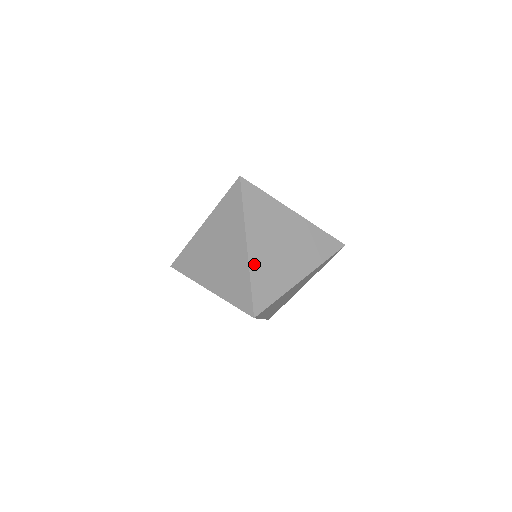
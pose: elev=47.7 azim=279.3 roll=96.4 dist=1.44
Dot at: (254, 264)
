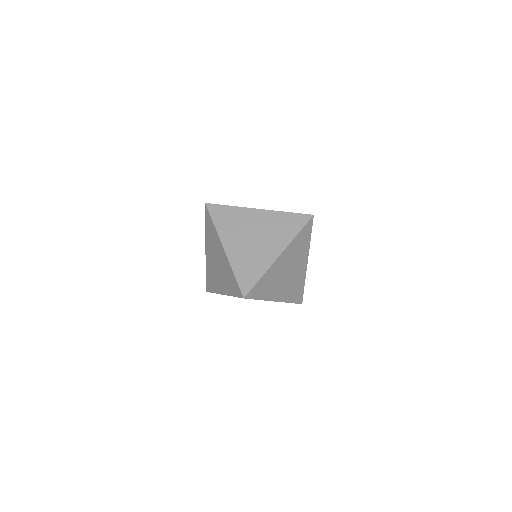
Dot at: (233, 259)
